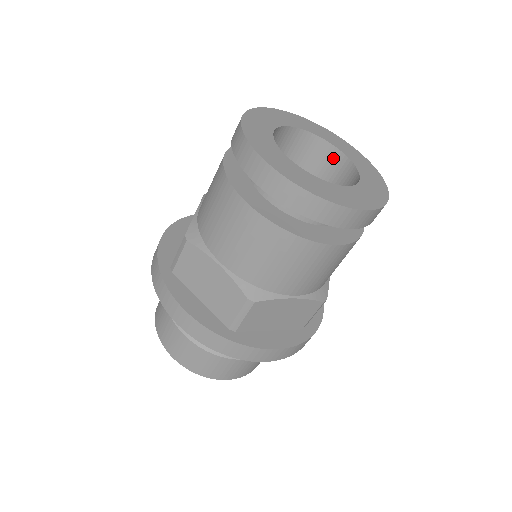
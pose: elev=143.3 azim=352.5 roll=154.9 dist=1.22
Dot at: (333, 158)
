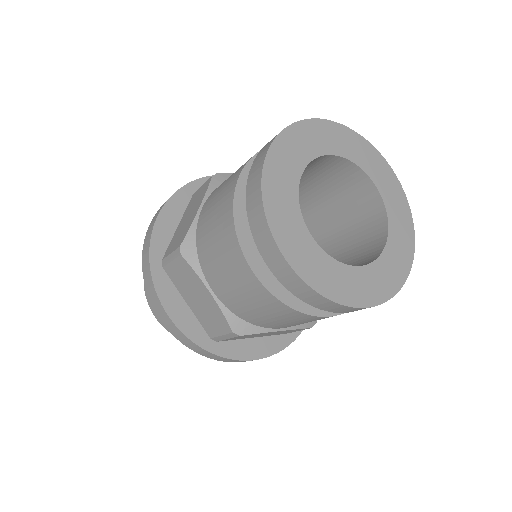
Dot at: (377, 243)
